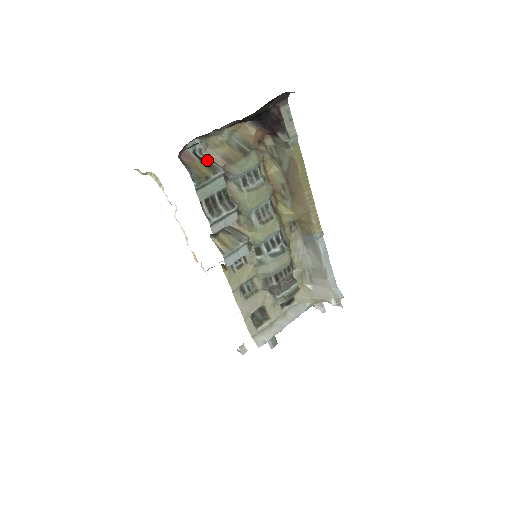
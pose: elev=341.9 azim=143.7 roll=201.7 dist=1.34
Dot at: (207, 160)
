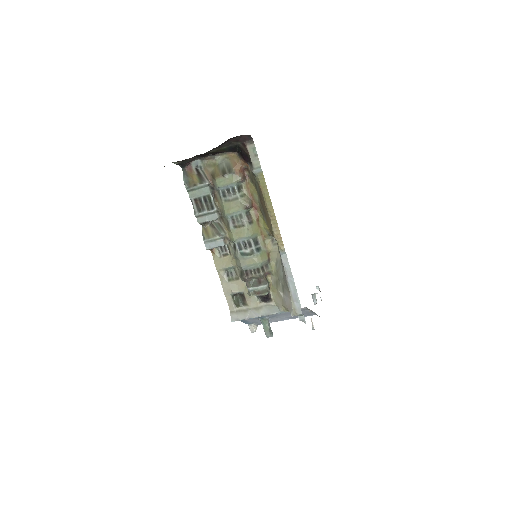
Dot at: (202, 174)
